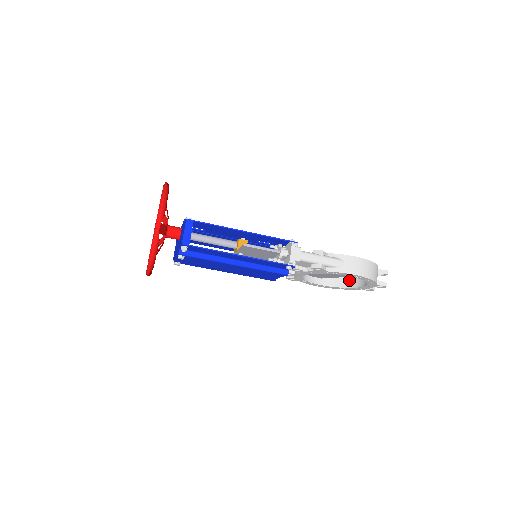
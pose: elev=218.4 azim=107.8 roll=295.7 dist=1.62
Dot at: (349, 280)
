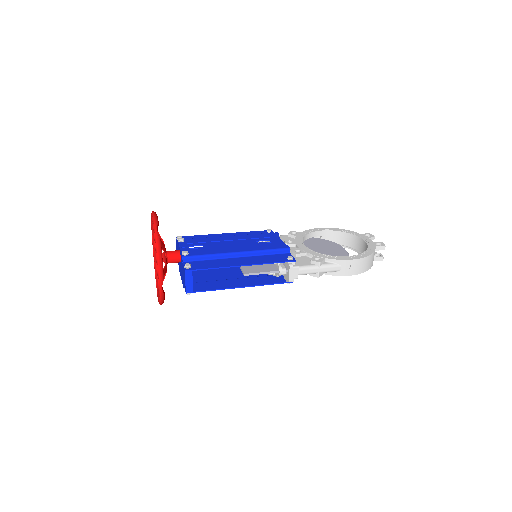
Dot at: (348, 241)
